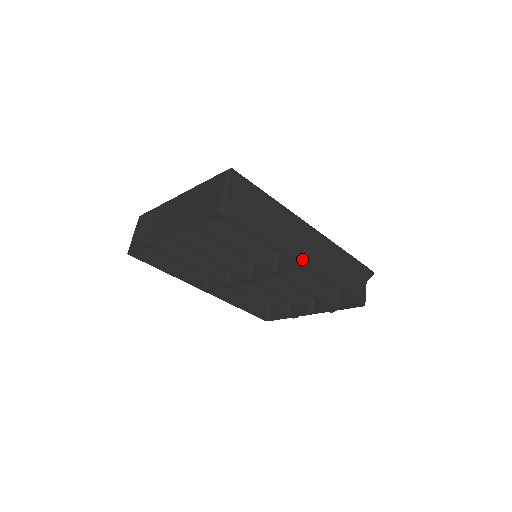
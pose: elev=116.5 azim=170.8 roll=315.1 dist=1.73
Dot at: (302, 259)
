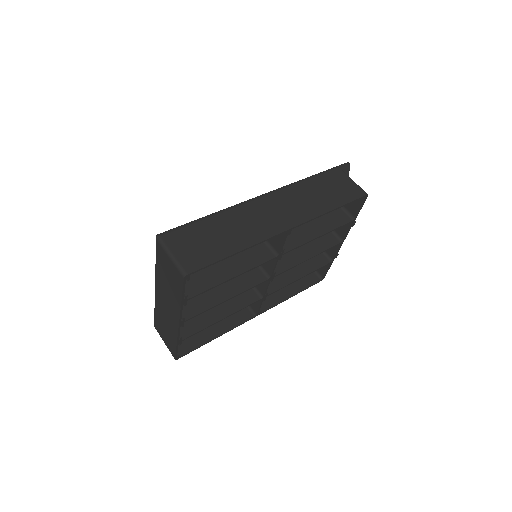
Dot at: (281, 227)
